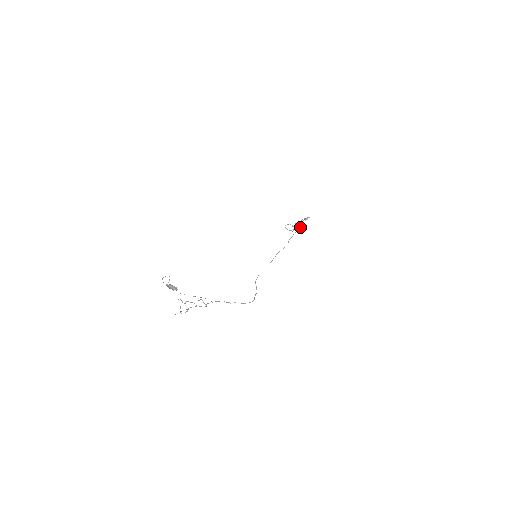
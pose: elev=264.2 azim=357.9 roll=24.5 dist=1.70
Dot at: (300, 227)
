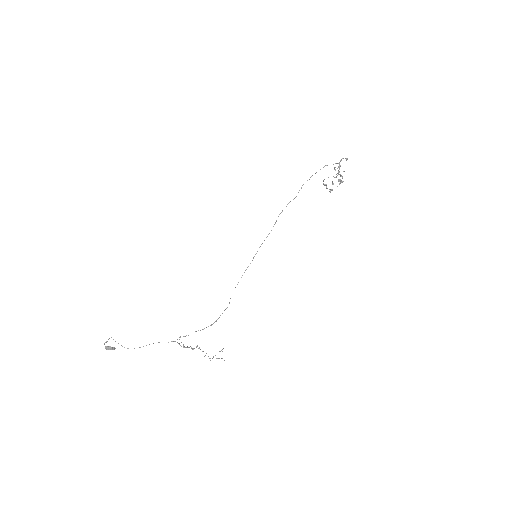
Dot at: occluded
